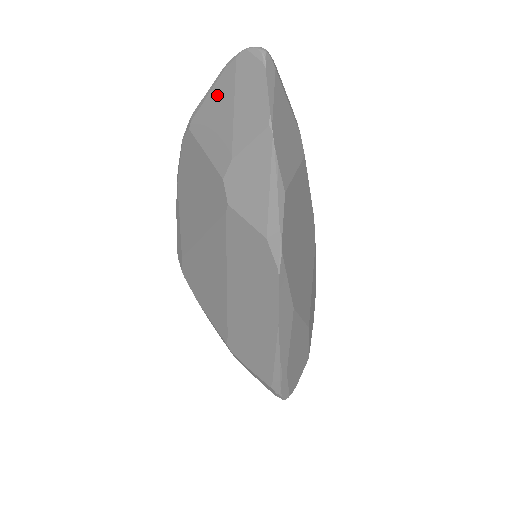
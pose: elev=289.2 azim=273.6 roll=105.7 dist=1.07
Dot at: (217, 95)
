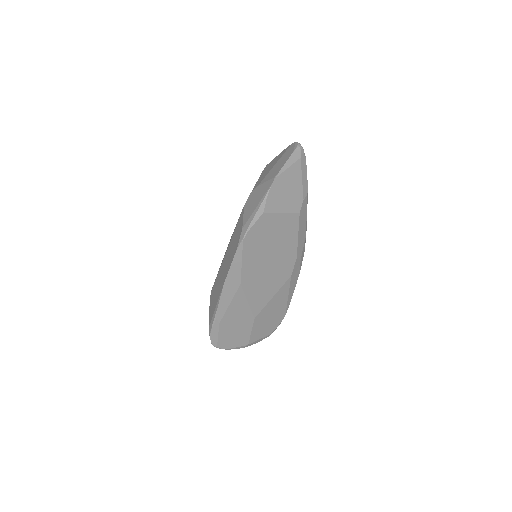
Dot at: (278, 157)
